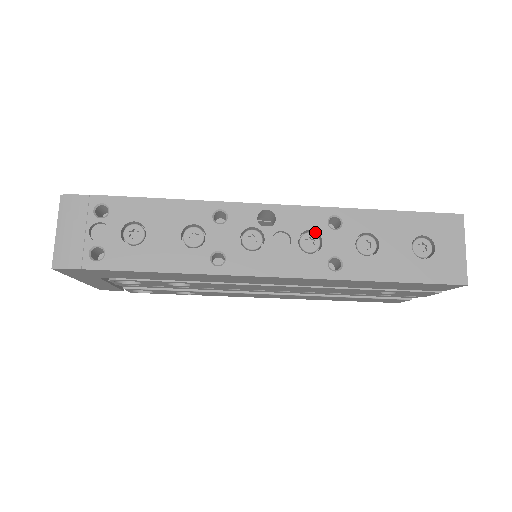
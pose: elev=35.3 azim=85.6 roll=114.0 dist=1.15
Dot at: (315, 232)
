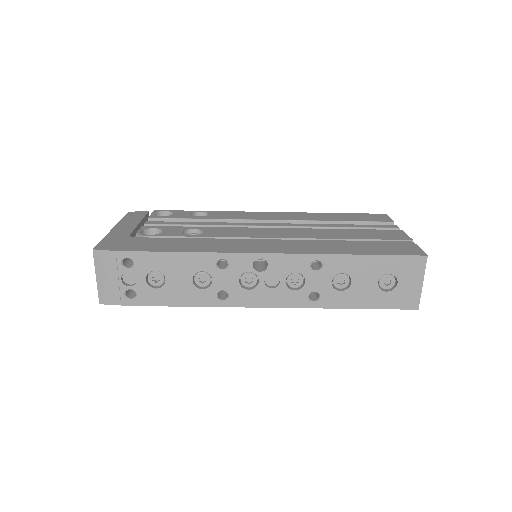
Dot at: (300, 272)
